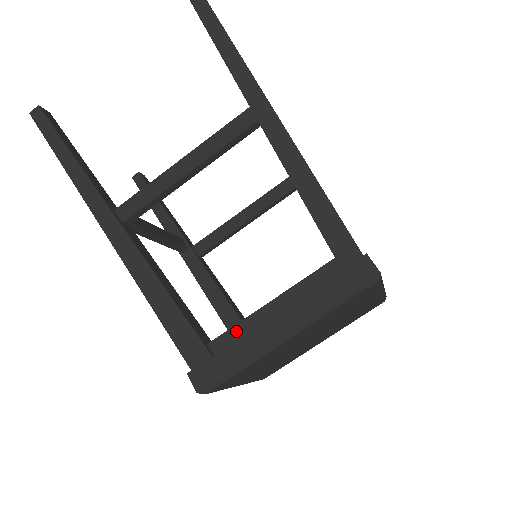
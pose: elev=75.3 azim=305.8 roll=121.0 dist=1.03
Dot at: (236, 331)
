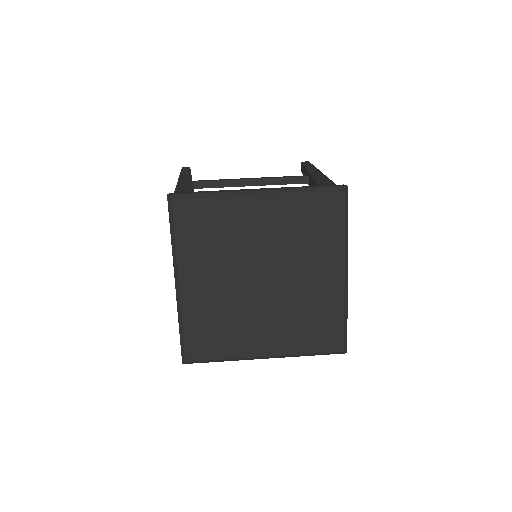
Dot at: occluded
